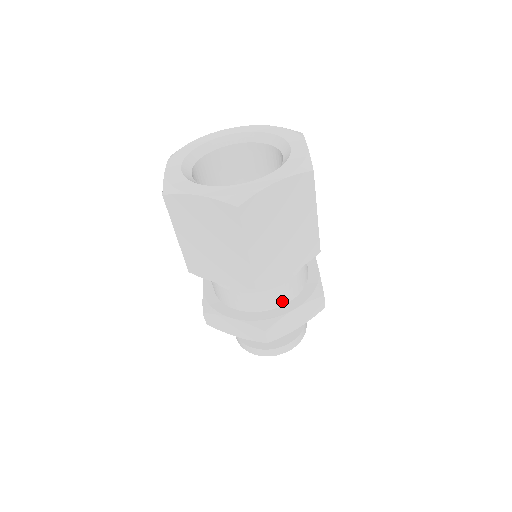
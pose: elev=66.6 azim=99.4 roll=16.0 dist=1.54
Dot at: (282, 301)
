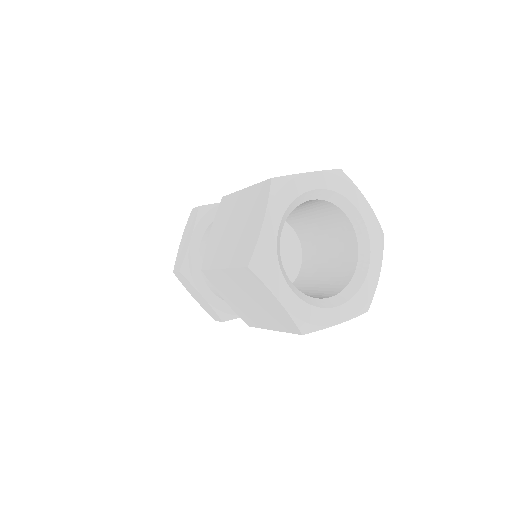
Dot at: occluded
